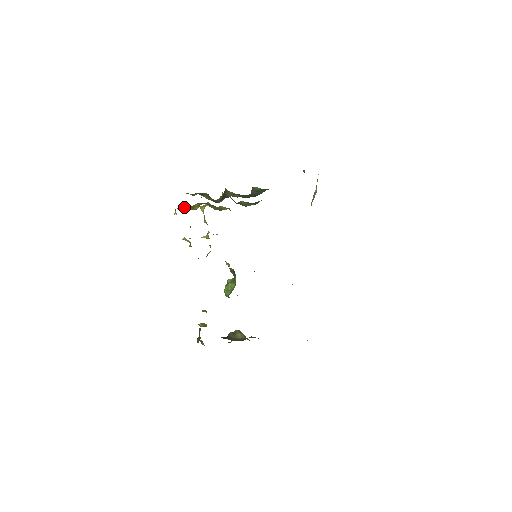
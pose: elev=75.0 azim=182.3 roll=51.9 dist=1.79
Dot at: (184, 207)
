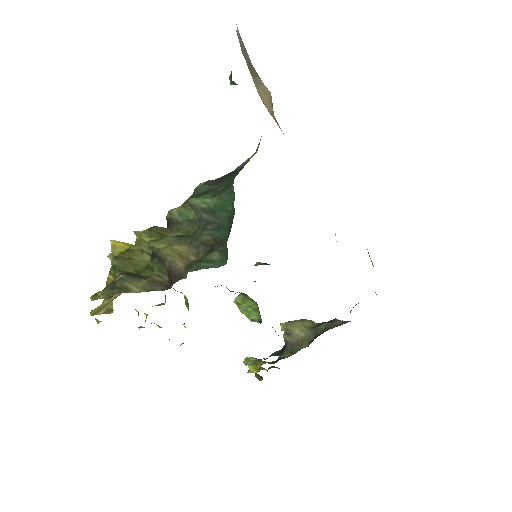
Dot at: (105, 310)
